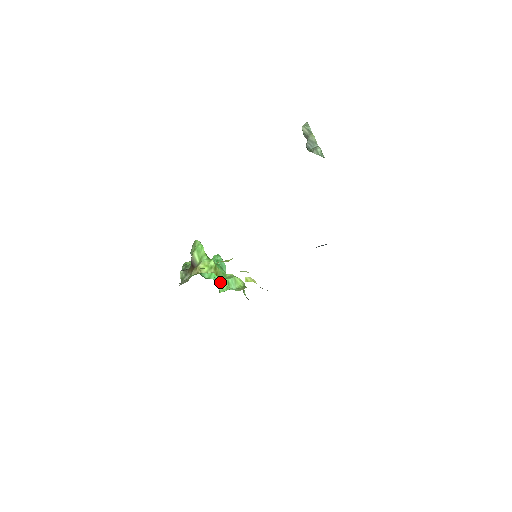
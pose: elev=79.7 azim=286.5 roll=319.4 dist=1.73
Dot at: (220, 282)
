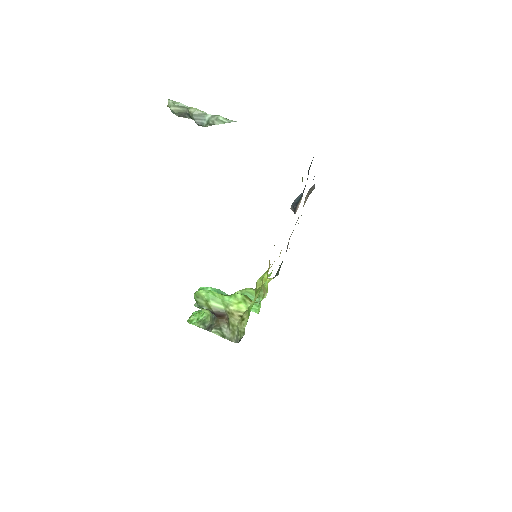
Dot at: occluded
